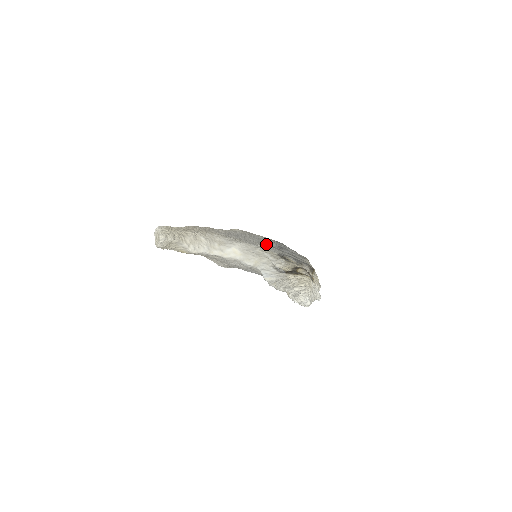
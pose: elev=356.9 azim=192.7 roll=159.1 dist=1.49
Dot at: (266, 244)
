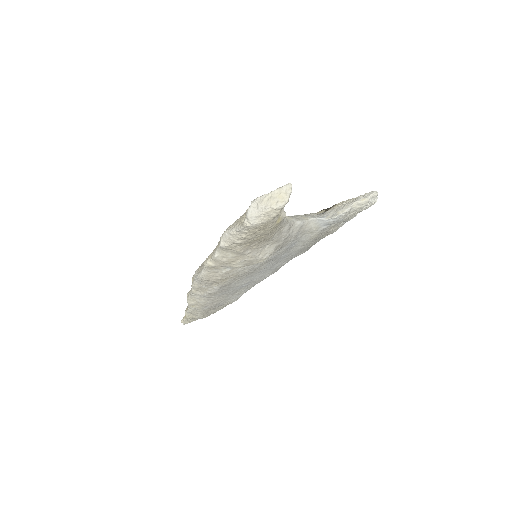
Dot at: occluded
